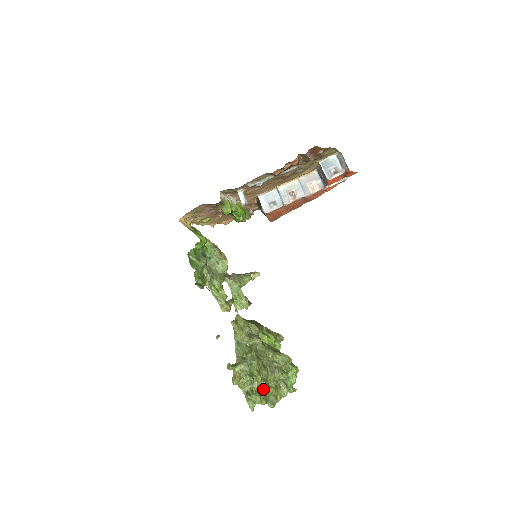
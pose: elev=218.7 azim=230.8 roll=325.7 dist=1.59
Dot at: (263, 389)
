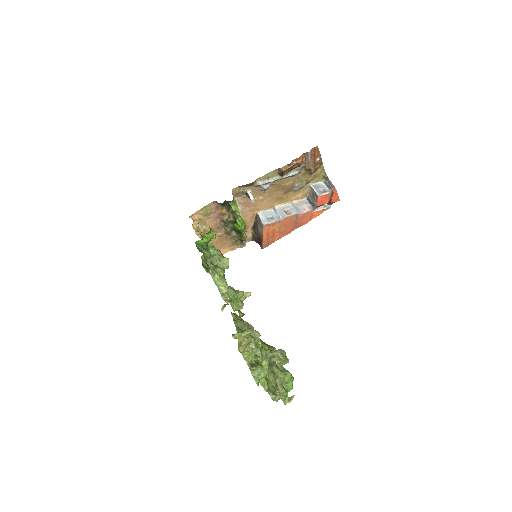
Dot at: (266, 370)
